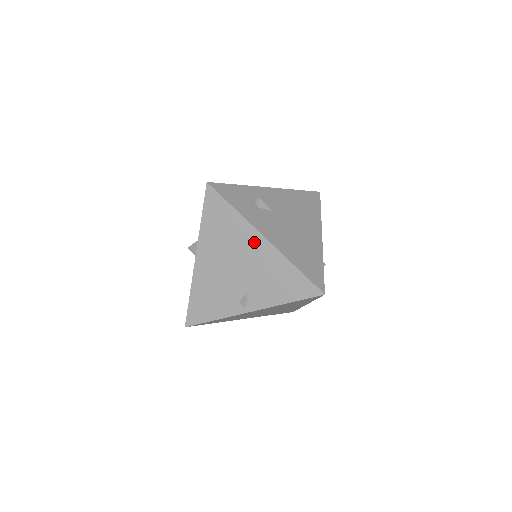
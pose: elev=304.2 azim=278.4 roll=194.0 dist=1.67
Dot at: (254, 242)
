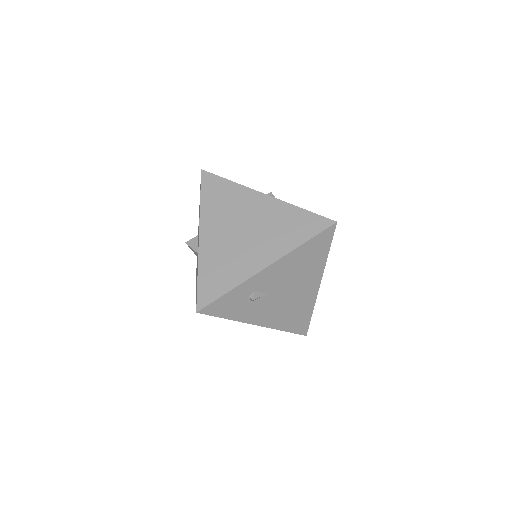
Dot at: occluded
